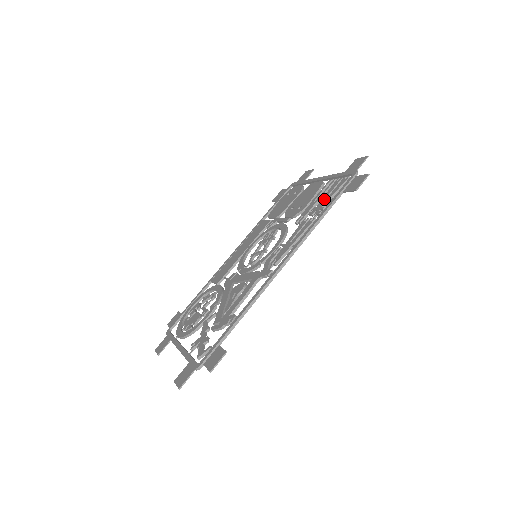
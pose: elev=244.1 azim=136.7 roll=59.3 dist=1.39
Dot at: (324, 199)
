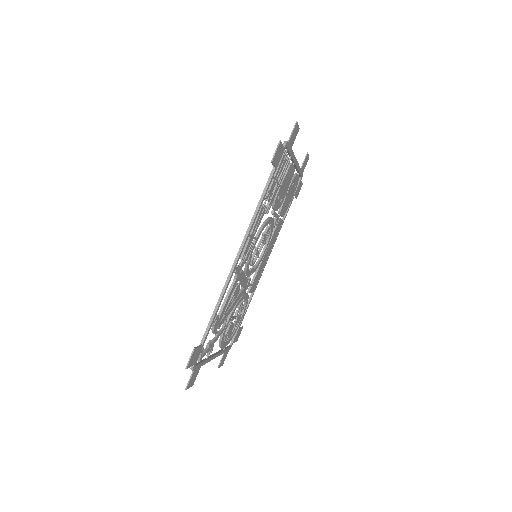
Dot at: occluded
